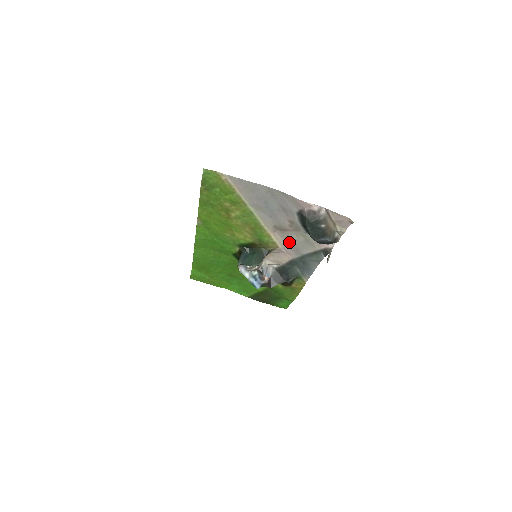
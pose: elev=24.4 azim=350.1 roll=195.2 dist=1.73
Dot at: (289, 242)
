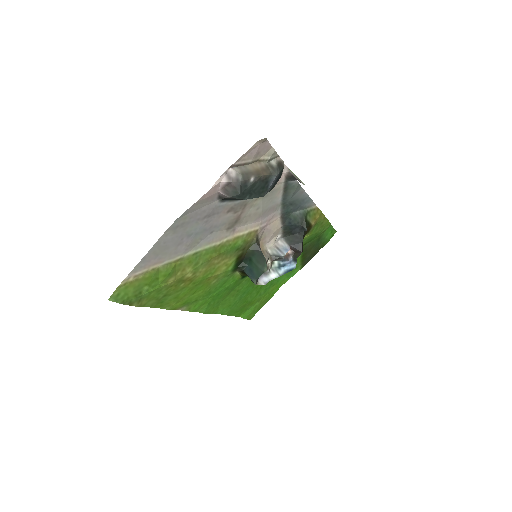
Dot at: (256, 217)
